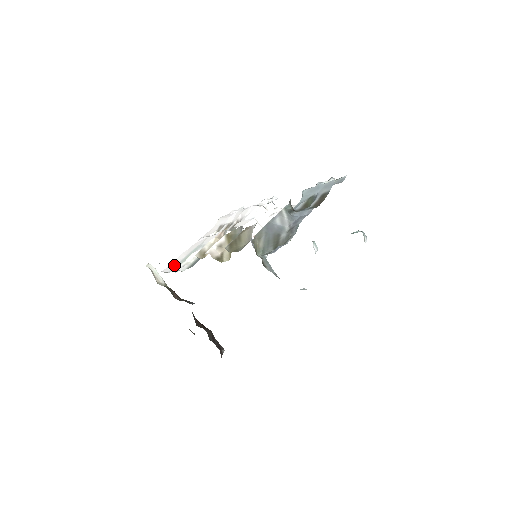
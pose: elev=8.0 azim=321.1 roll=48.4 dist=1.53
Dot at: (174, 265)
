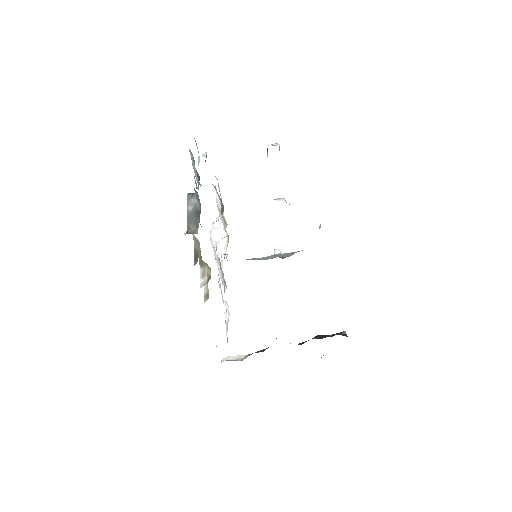
Dot at: occluded
